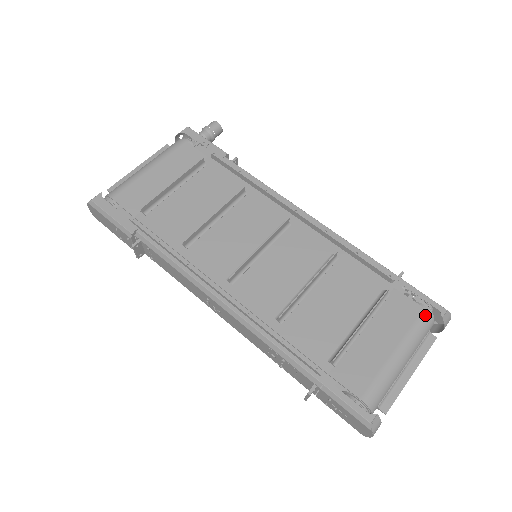
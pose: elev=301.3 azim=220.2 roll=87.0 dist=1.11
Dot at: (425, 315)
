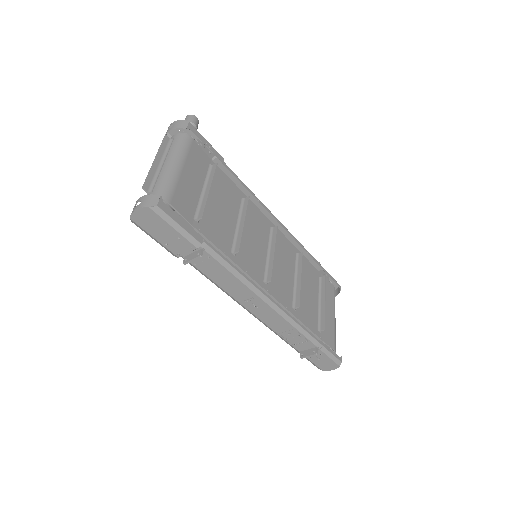
Dot at: occluded
